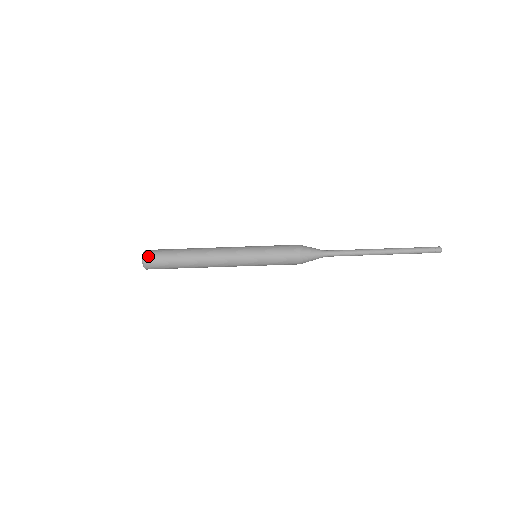
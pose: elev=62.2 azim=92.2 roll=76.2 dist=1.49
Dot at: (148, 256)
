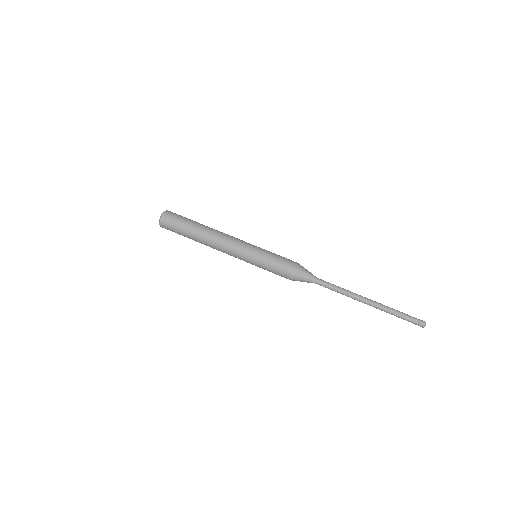
Dot at: (170, 212)
